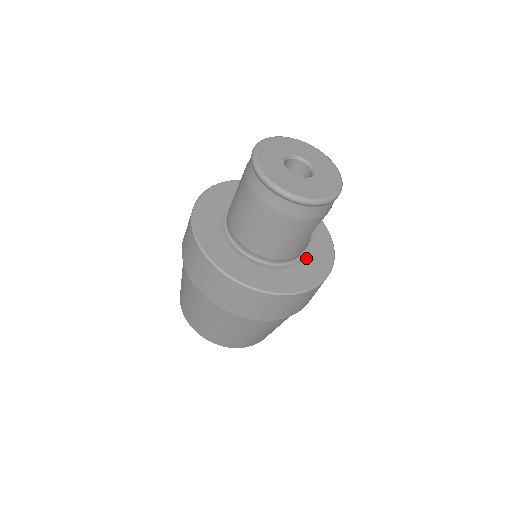
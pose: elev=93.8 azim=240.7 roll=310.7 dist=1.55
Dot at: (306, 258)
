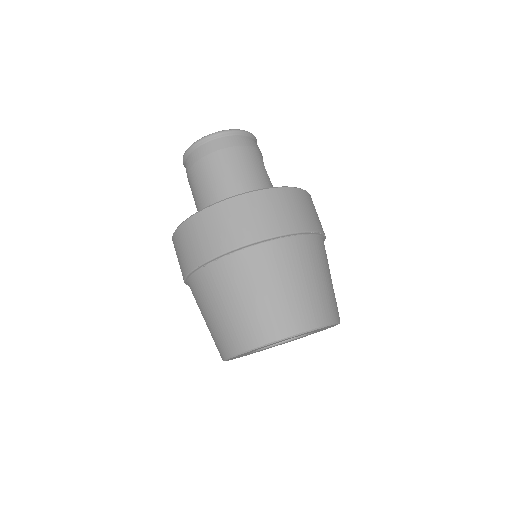
Dot at: occluded
